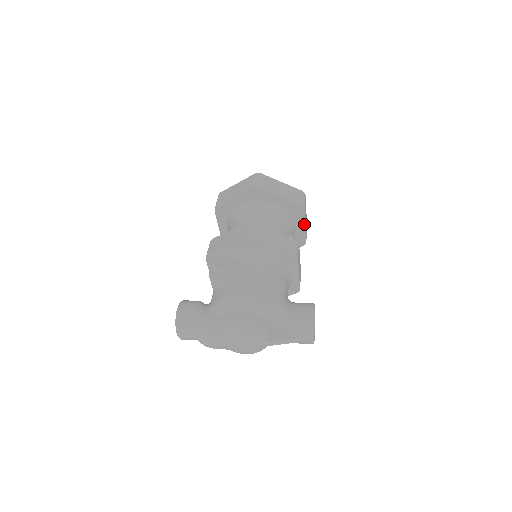
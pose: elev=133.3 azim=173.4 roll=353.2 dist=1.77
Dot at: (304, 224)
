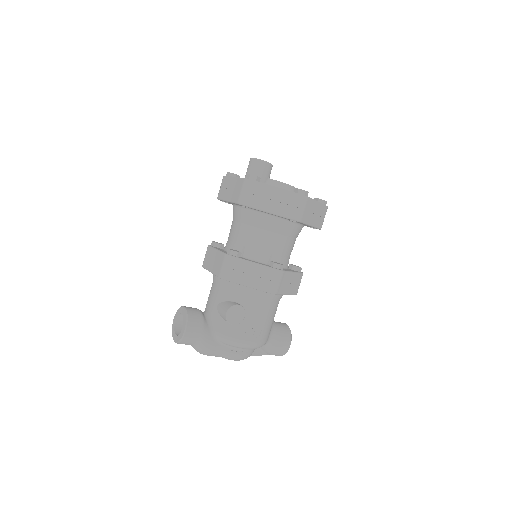
Dot at: occluded
